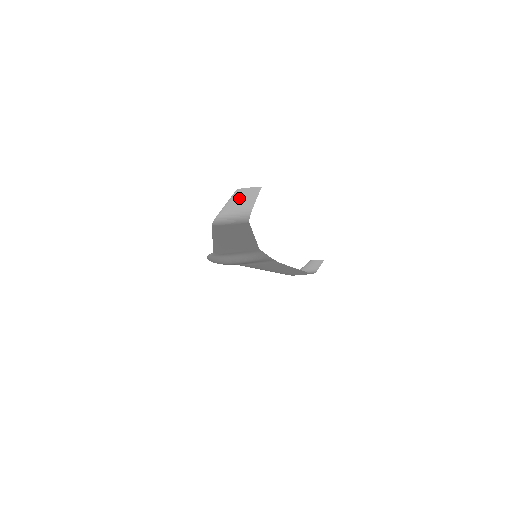
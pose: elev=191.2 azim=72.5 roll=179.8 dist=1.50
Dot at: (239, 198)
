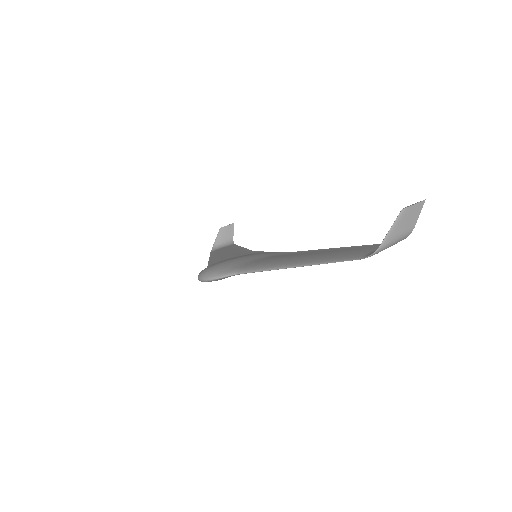
Dot at: (404, 219)
